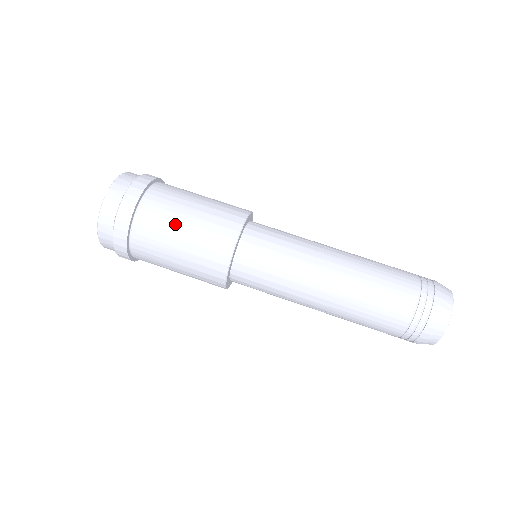
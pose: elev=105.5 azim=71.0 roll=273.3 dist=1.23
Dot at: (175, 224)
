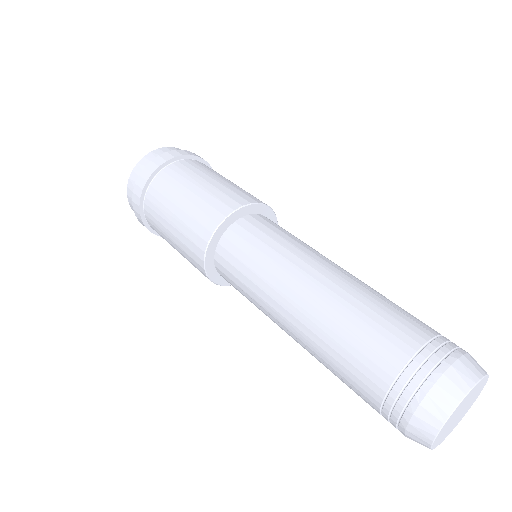
Dot at: (182, 189)
